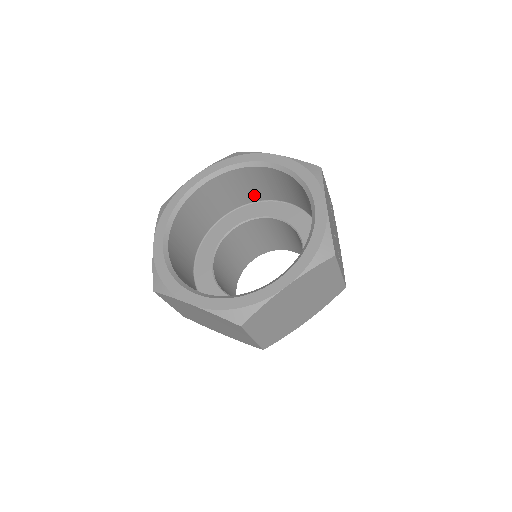
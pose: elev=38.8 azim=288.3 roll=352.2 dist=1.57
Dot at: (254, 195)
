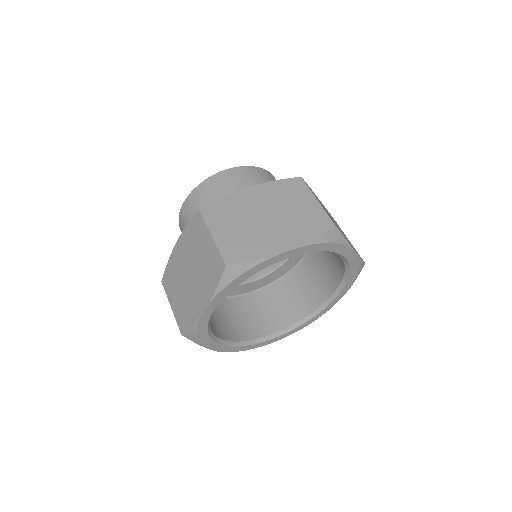
Dot at: occluded
